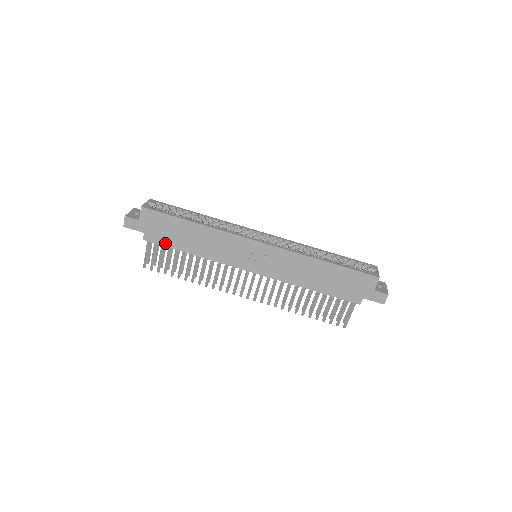
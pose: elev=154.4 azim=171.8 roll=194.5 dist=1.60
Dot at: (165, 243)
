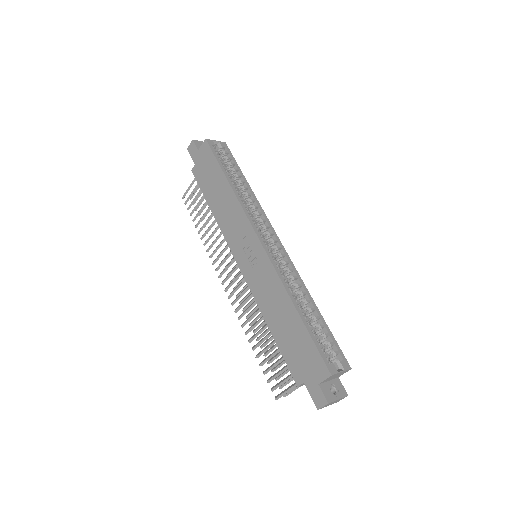
Dot at: (202, 185)
